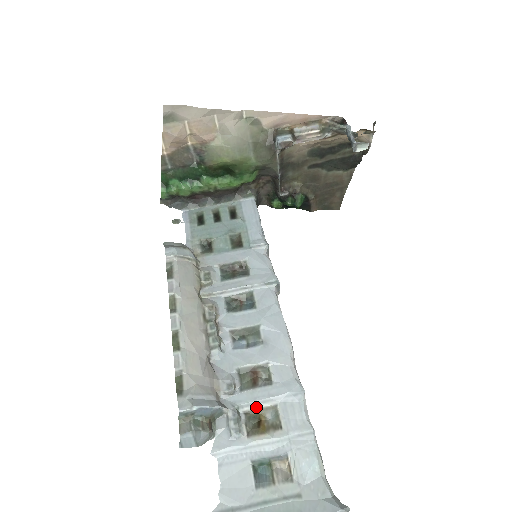
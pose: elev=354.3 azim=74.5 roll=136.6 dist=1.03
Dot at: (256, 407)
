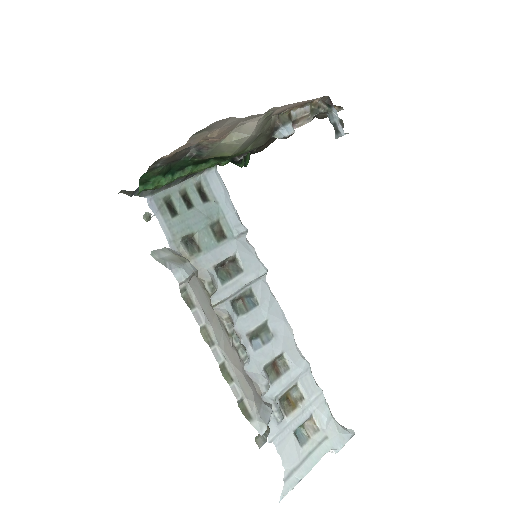
Dot at: (285, 392)
